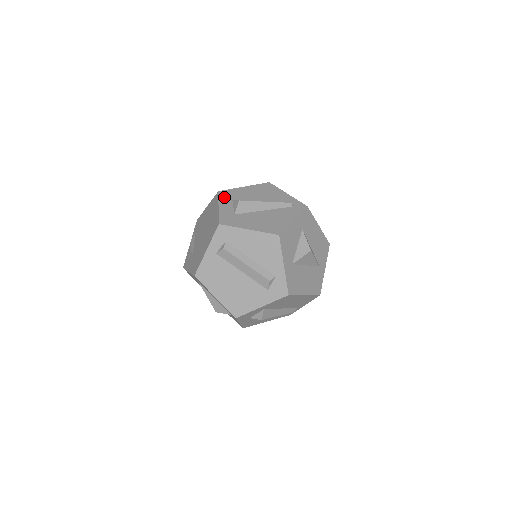
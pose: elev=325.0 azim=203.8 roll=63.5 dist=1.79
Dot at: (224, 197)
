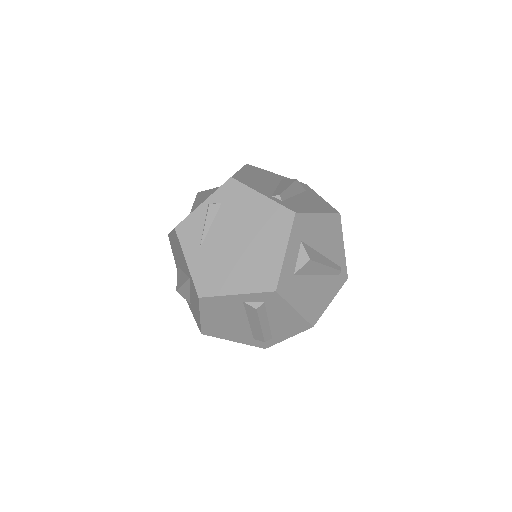
Dot at: (297, 231)
